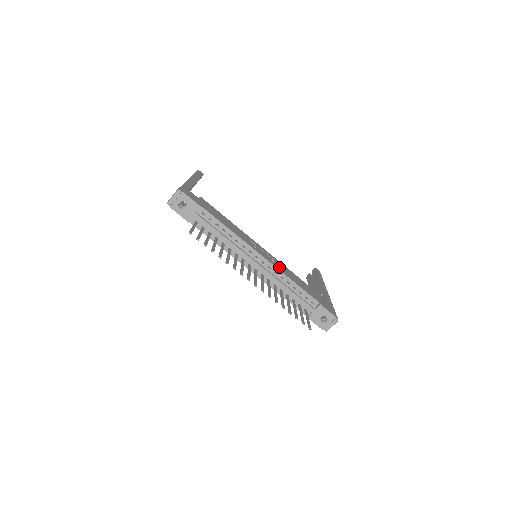
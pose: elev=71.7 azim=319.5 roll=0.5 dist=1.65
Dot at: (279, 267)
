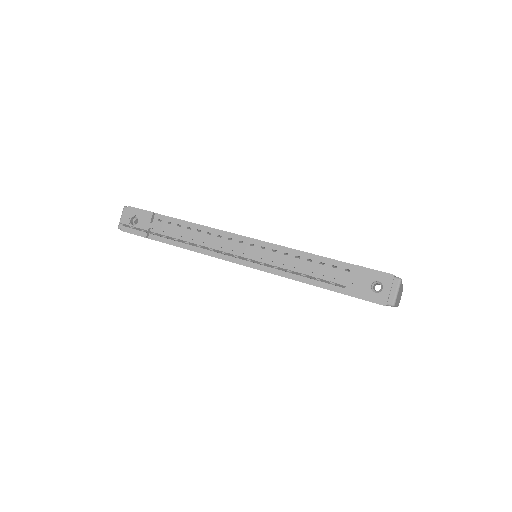
Dot at: occluded
